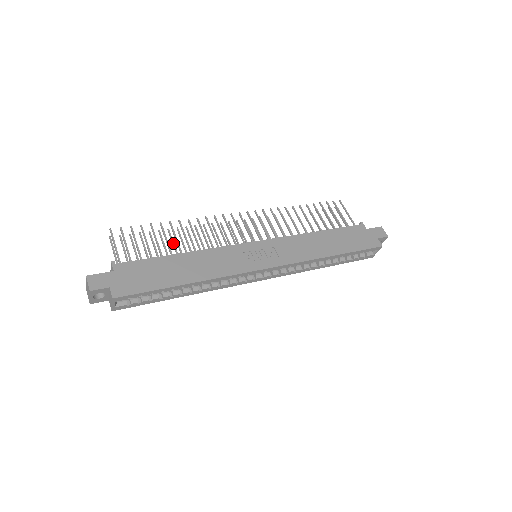
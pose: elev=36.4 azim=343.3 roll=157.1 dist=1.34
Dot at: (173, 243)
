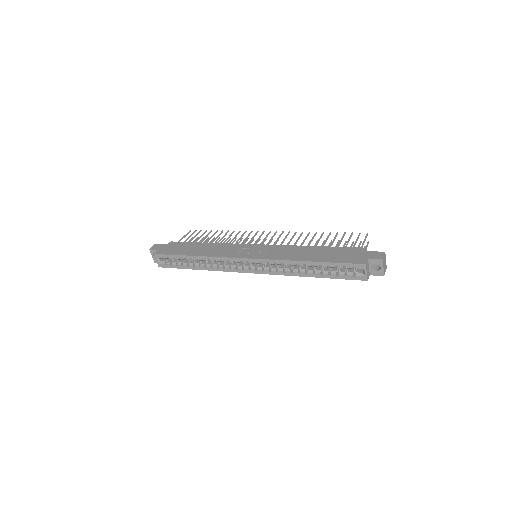
Dot at: occluded
